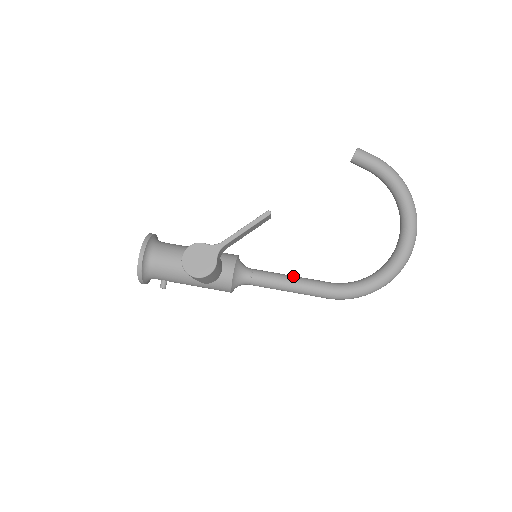
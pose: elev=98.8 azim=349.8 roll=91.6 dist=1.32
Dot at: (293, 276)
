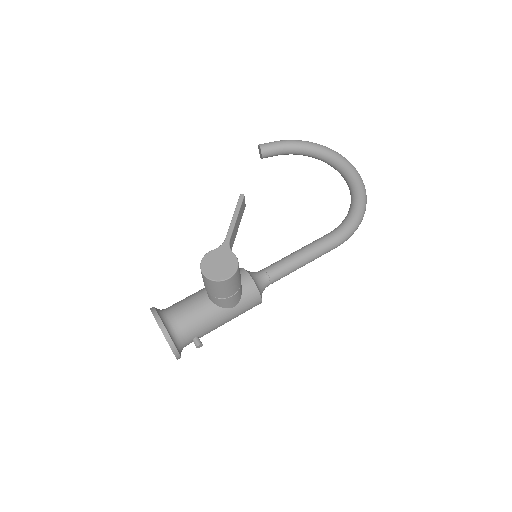
Dot at: (297, 250)
